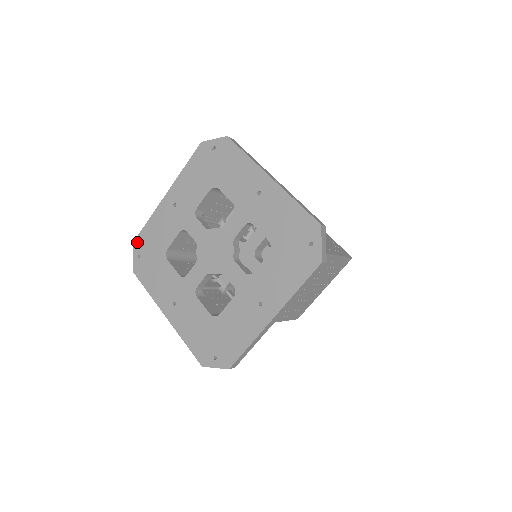
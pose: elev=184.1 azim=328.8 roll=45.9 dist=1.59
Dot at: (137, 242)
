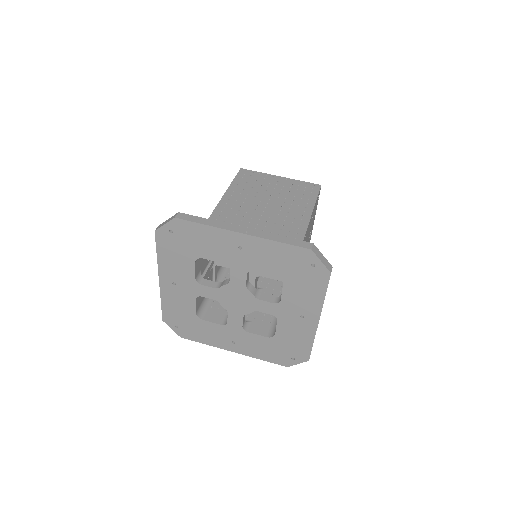
Dot at: (166, 319)
